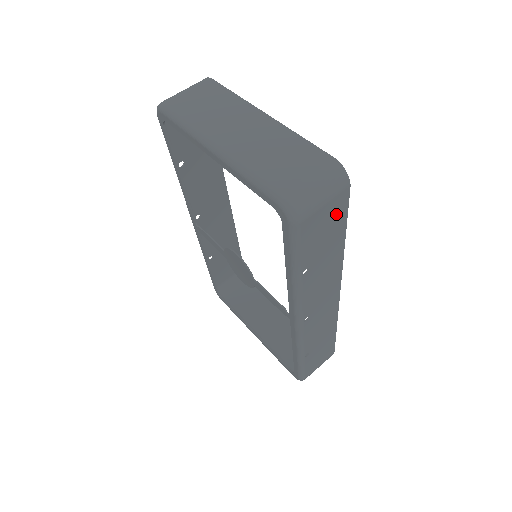
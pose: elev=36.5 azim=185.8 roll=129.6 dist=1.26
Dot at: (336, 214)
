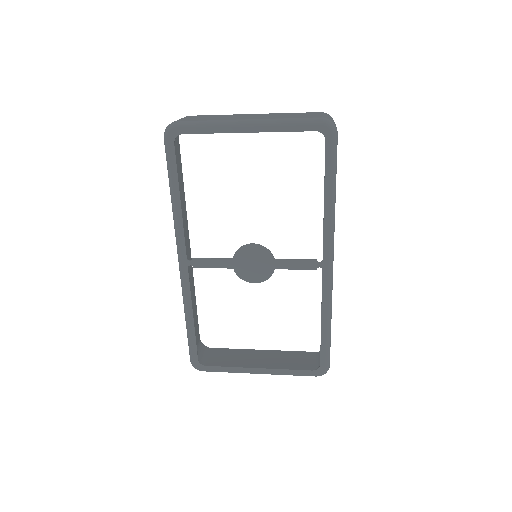
Dot at: occluded
